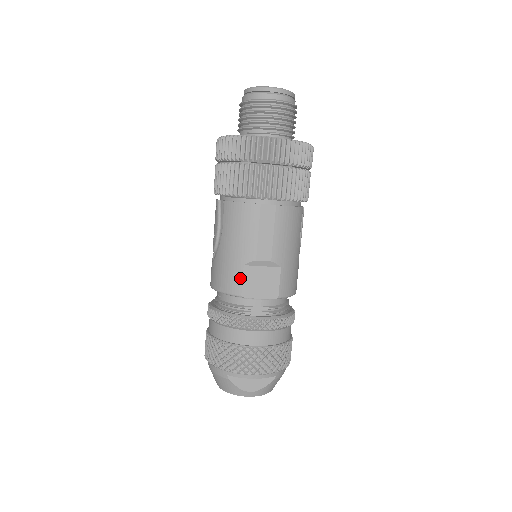
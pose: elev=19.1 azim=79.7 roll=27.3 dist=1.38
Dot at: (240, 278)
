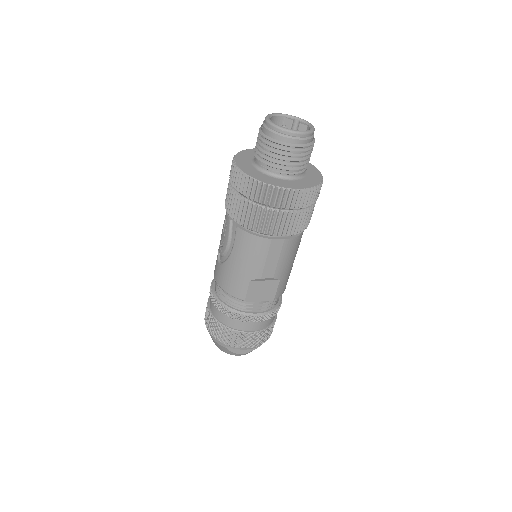
Dot at: (245, 289)
